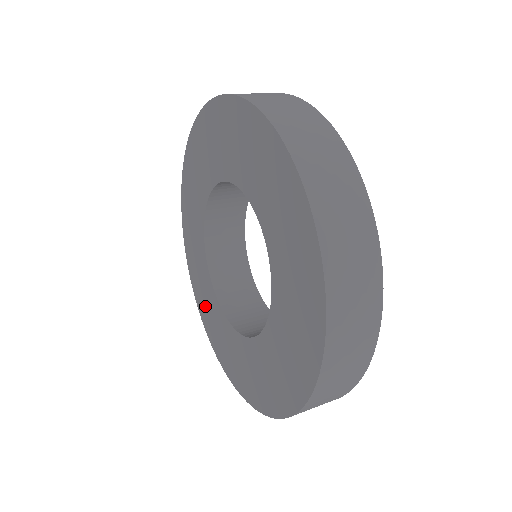
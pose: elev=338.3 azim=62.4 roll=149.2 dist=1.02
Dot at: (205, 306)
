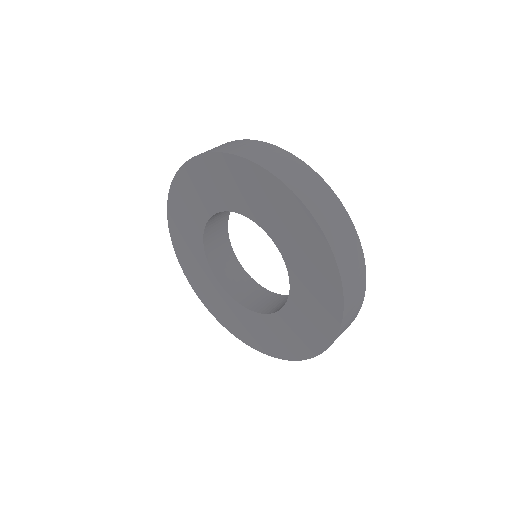
Dot at: (248, 331)
